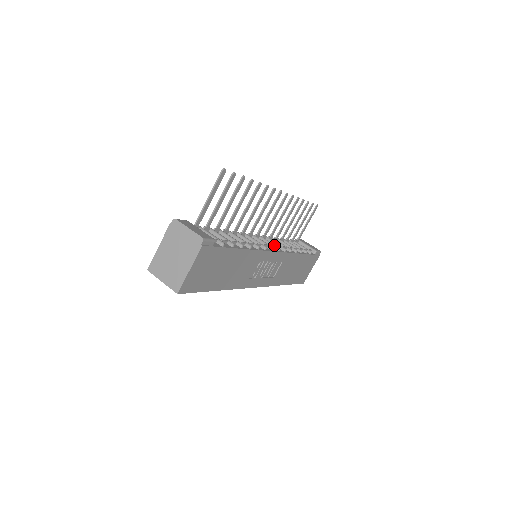
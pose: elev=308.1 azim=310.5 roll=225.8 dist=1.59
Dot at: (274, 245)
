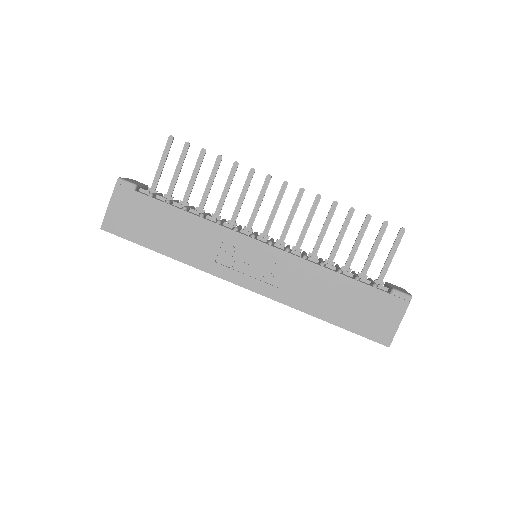
Dot at: (270, 240)
